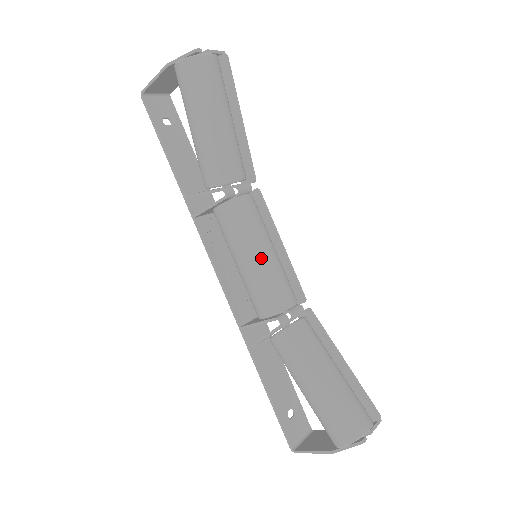
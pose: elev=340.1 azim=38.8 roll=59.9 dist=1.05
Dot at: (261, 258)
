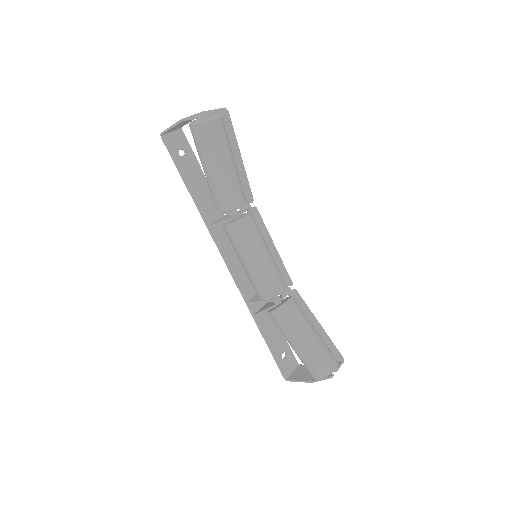
Dot at: (260, 261)
